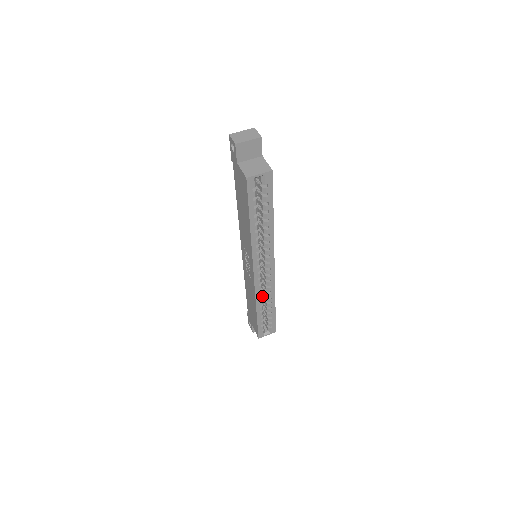
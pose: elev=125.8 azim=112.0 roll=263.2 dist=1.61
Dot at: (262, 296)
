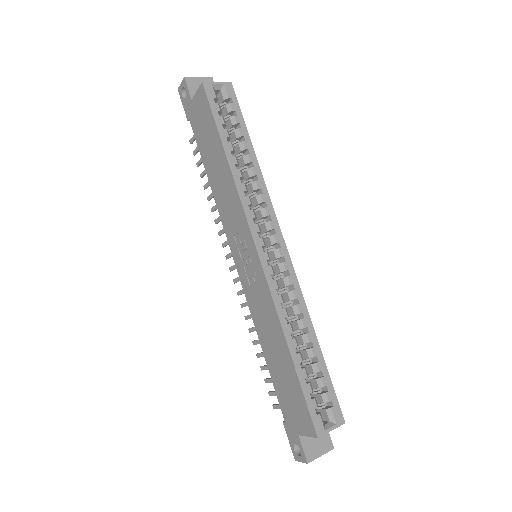
Dot at: (287, 313)
